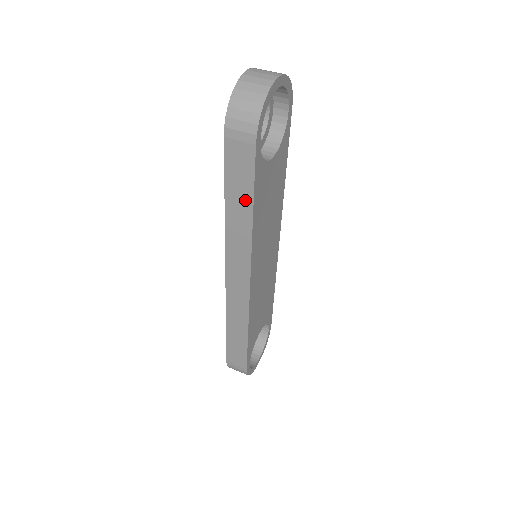
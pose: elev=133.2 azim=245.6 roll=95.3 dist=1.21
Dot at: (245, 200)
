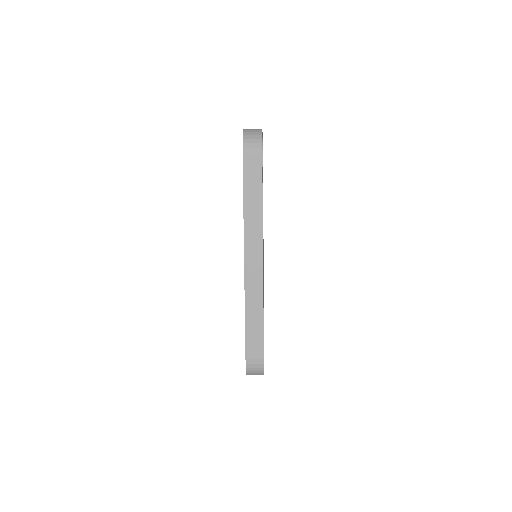
Dot at: (257, 192)
